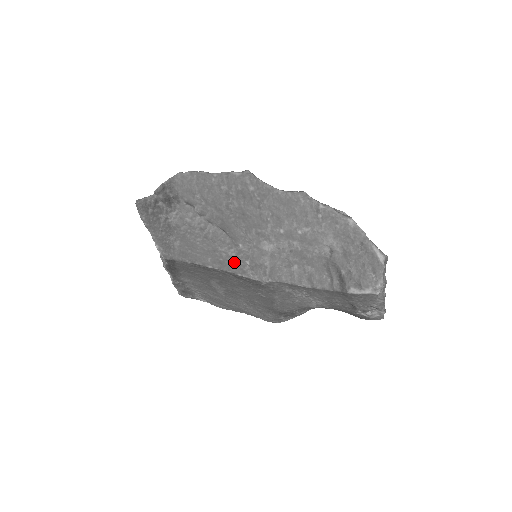
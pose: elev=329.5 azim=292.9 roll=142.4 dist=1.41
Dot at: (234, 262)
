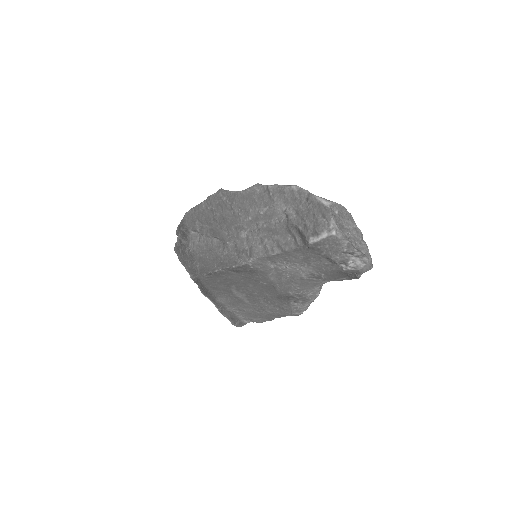
Dot at: (228, 258)
